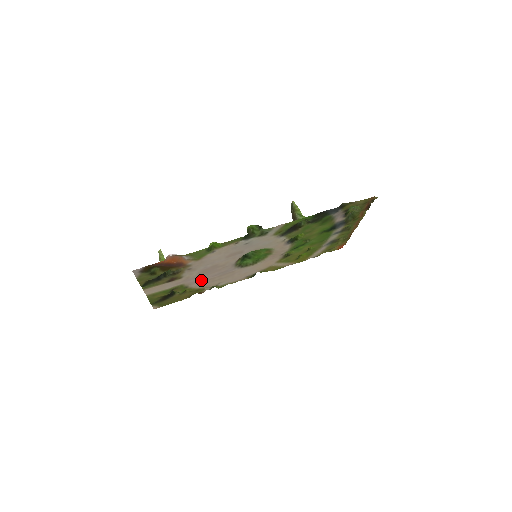
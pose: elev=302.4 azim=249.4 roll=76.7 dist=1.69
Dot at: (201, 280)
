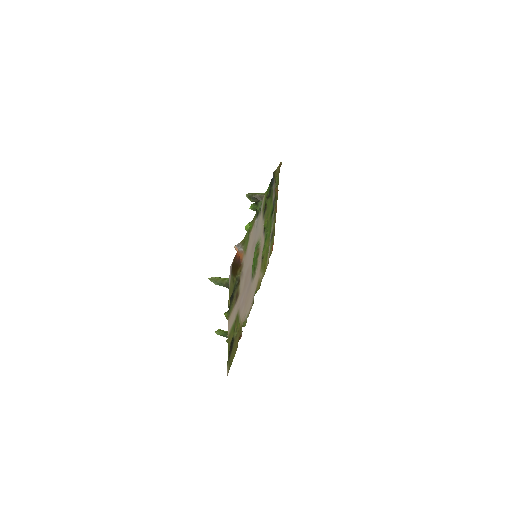
Dot at: (243, 303)
